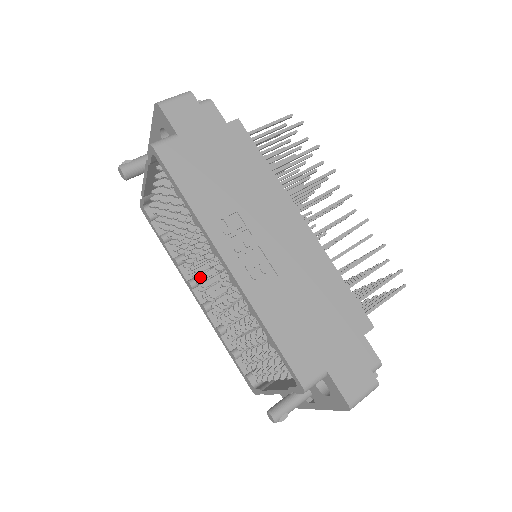
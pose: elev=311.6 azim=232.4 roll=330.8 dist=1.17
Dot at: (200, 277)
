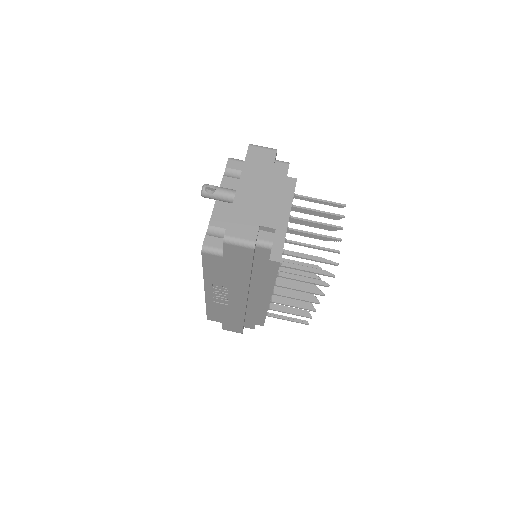
Dot at: occluded
